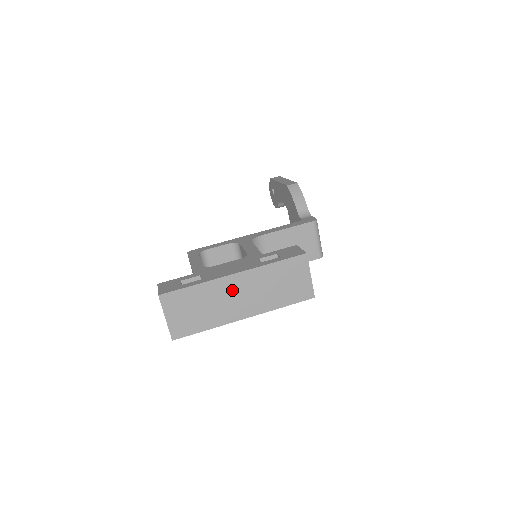
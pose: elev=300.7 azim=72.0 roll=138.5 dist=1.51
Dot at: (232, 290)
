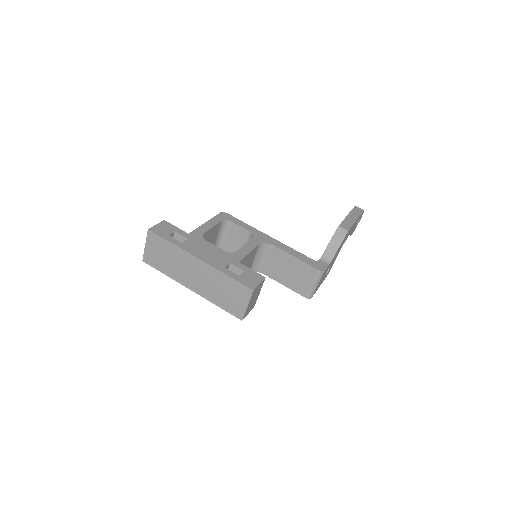
Dot at: (192, 267)
